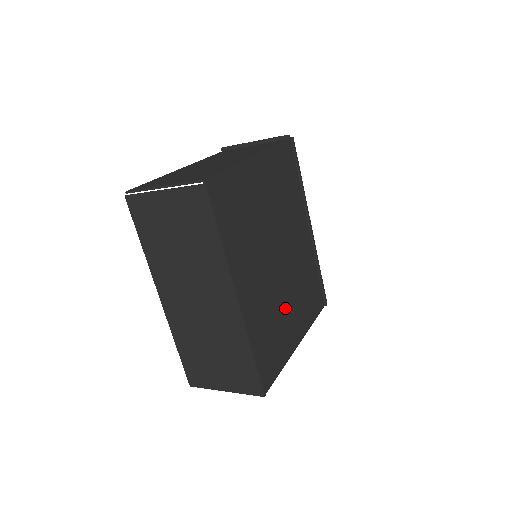
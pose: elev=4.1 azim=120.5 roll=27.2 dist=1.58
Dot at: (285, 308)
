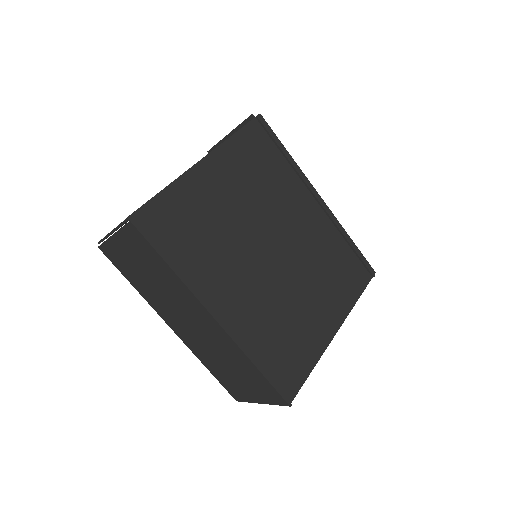
Dot at: (299, 303)
